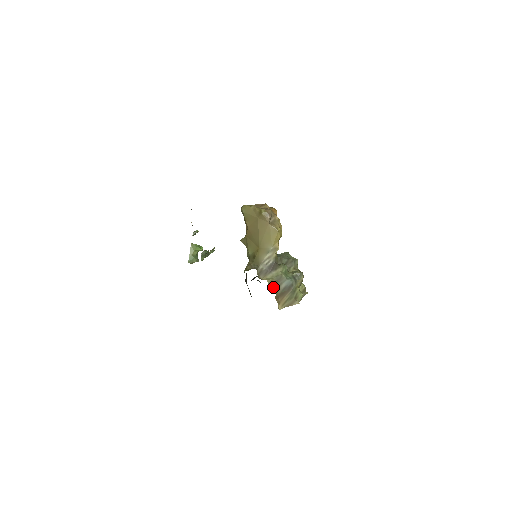
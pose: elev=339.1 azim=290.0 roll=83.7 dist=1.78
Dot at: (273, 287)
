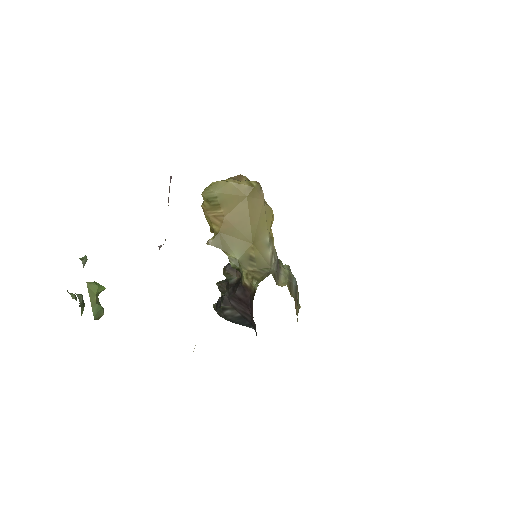
Dot at: (291, 293)
